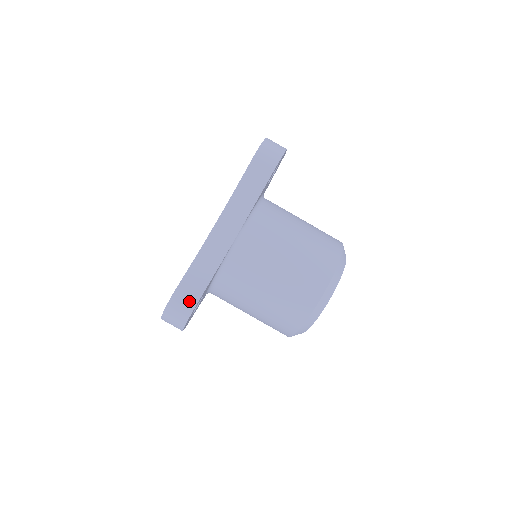
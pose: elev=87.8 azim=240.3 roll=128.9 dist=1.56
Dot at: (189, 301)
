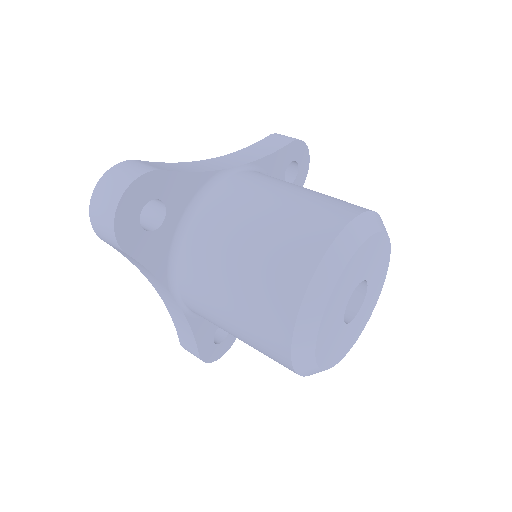
Dot at: (145, 167)
